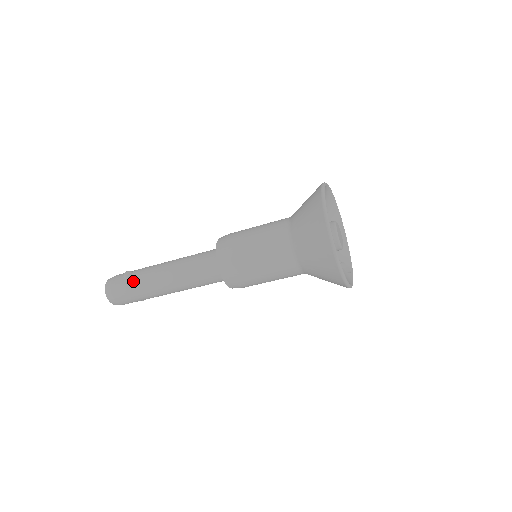
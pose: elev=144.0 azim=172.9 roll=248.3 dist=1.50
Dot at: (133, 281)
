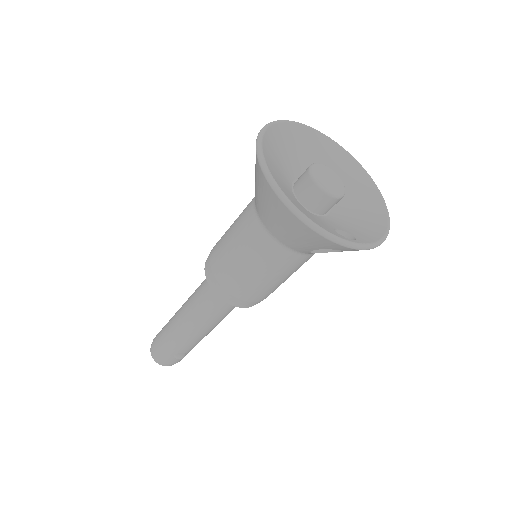
Dot at: occluded
